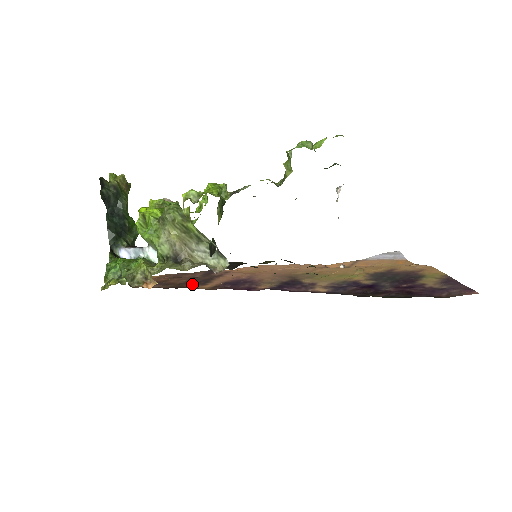
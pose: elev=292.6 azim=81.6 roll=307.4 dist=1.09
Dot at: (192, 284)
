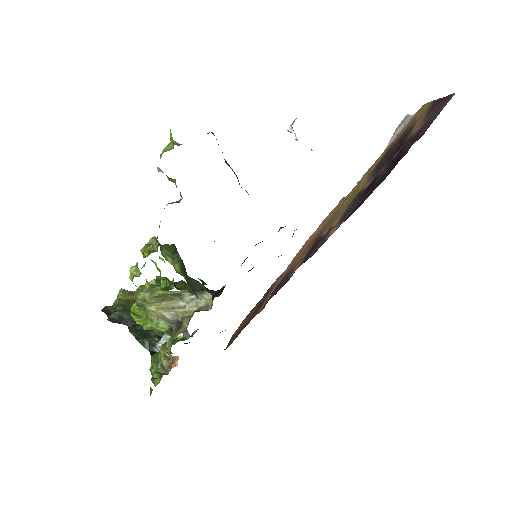
Dot at: (253, 315)
